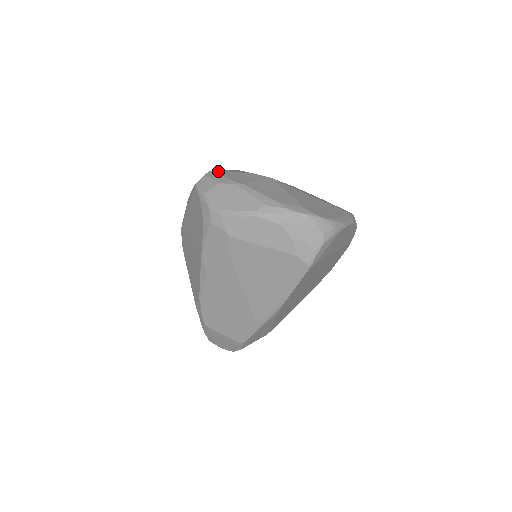
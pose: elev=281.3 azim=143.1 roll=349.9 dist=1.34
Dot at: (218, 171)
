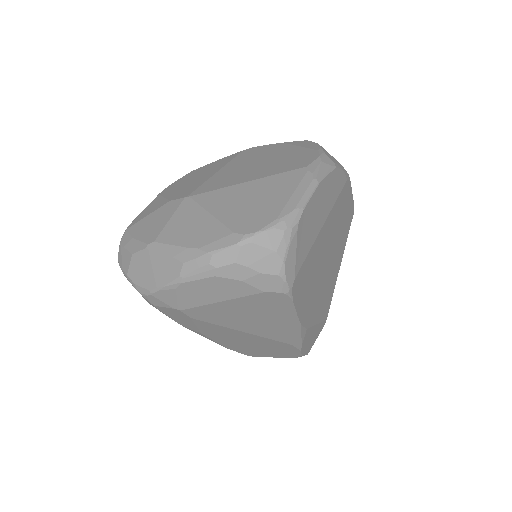
Dot at: (130, 229)
